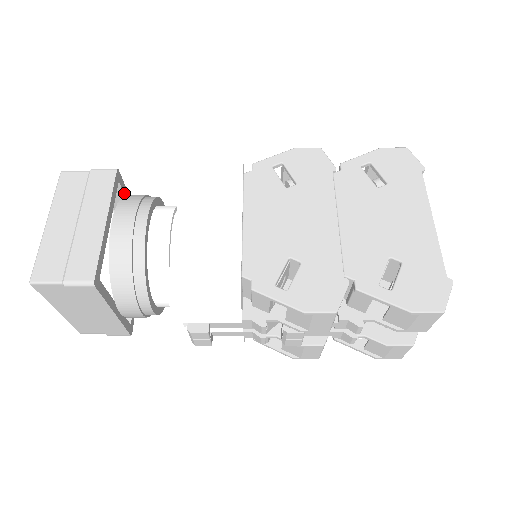
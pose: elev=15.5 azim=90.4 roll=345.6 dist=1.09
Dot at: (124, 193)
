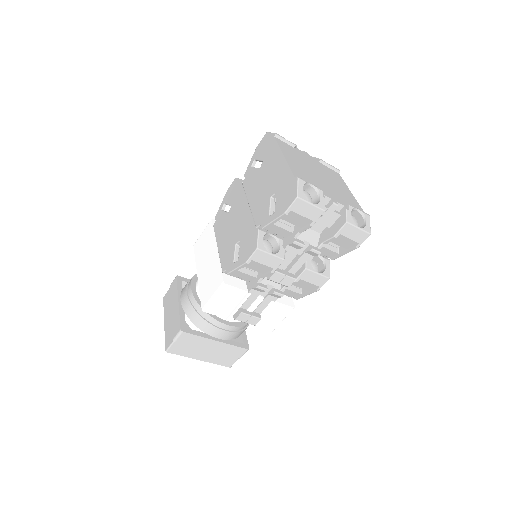
Dot at: occluded
